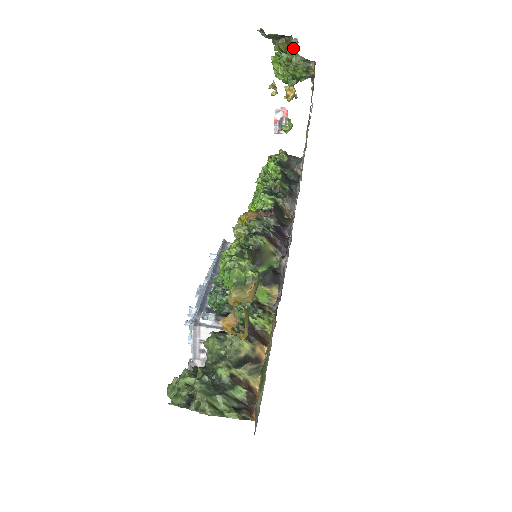
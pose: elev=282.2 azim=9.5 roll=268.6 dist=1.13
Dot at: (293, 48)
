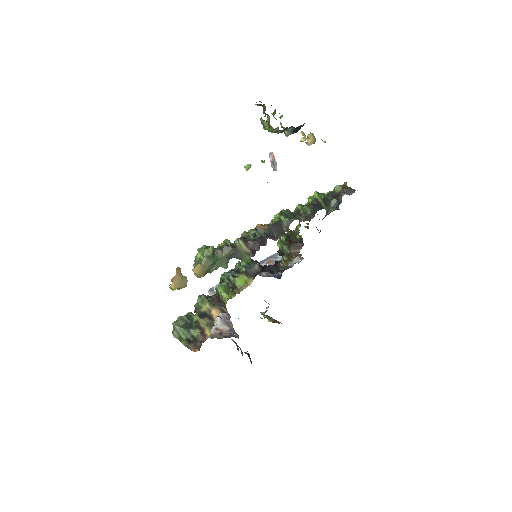
Dot at: occluded
